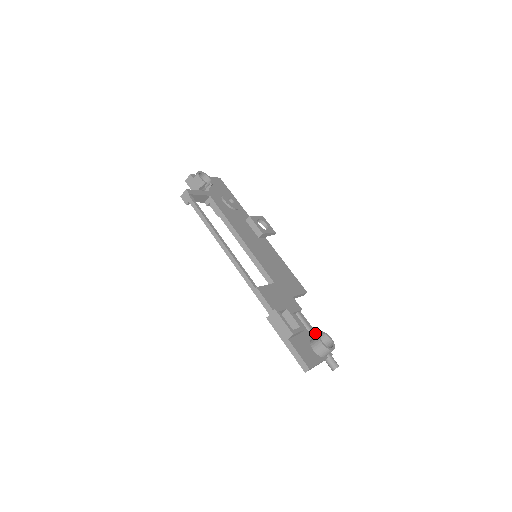
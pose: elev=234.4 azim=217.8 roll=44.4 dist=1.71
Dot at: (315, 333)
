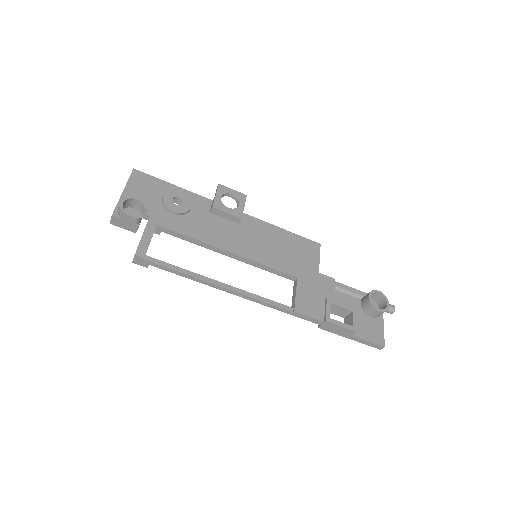
Dot at: (359, 293)
